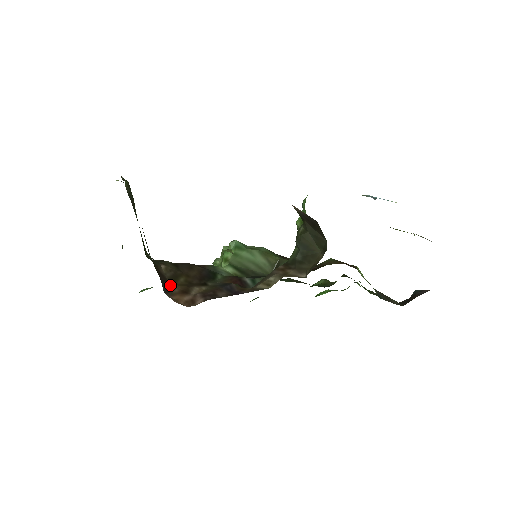
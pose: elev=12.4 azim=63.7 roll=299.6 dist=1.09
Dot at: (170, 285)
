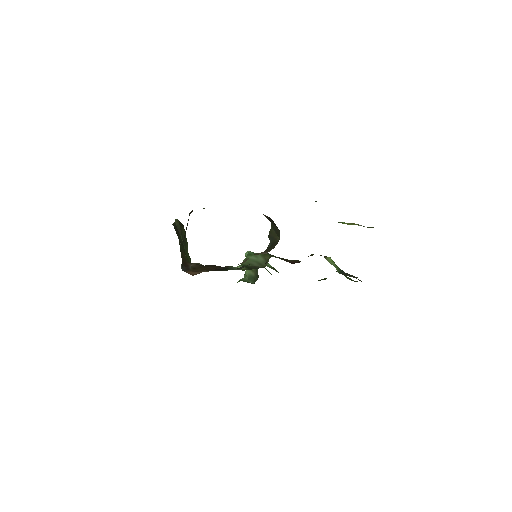
Dot at: (190, 269)
